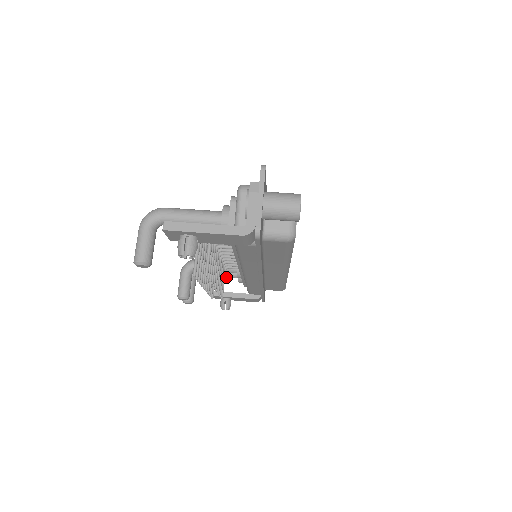
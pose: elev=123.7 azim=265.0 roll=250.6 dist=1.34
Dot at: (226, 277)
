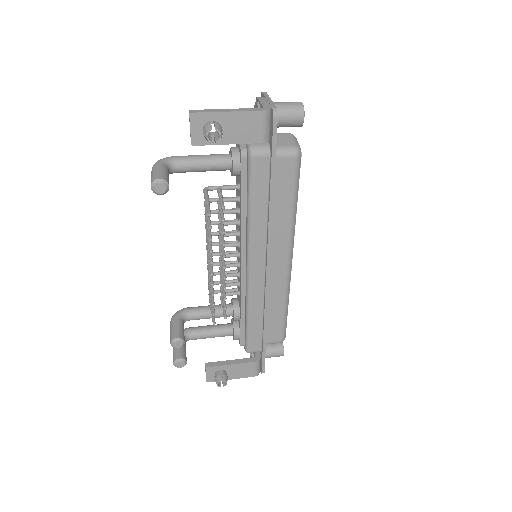
Dot at: (219, 335)
